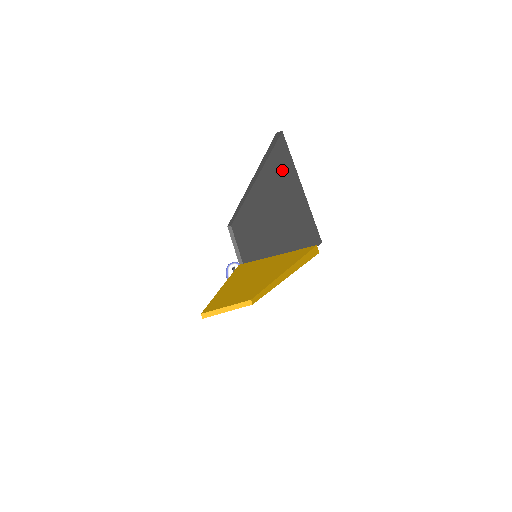
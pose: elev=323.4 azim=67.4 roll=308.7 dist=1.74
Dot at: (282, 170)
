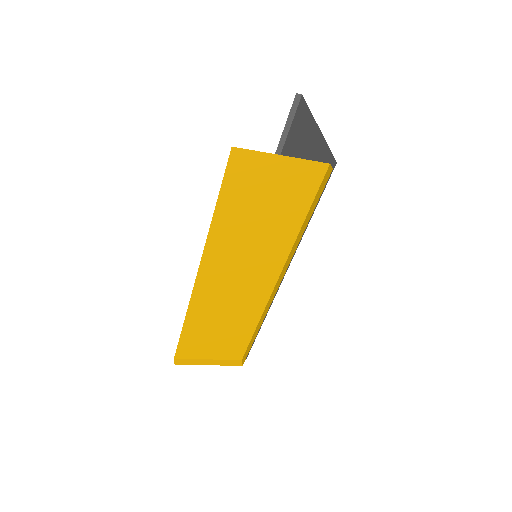
Dot at: (298, 137)
